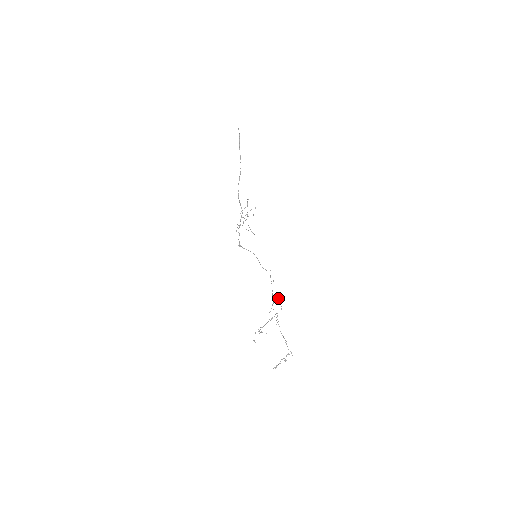
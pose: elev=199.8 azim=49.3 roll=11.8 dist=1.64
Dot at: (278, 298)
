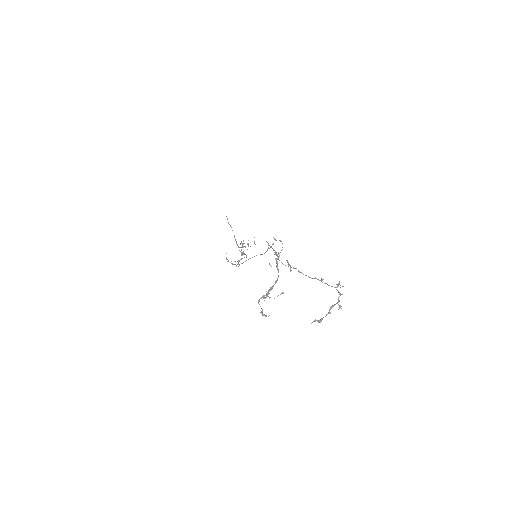
Dot at: occluded
